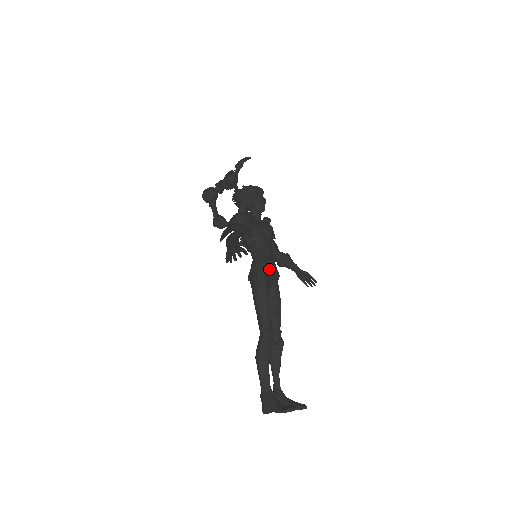
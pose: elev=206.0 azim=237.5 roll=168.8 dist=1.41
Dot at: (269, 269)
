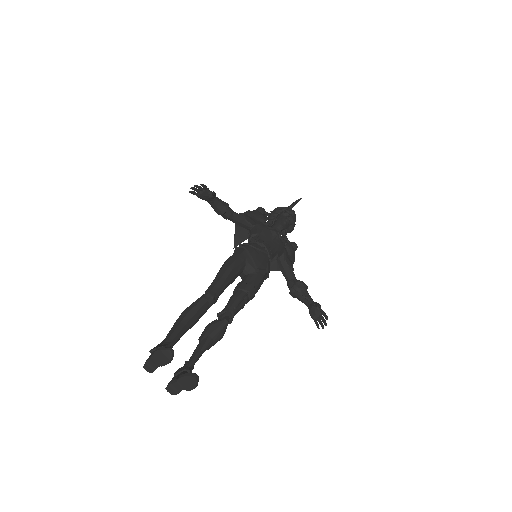
Dot at: (252, 250)
